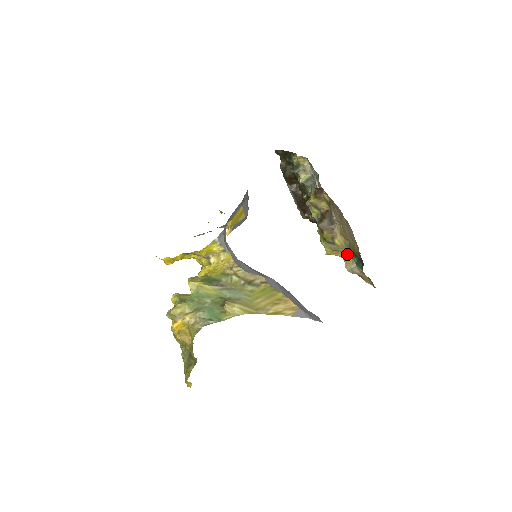
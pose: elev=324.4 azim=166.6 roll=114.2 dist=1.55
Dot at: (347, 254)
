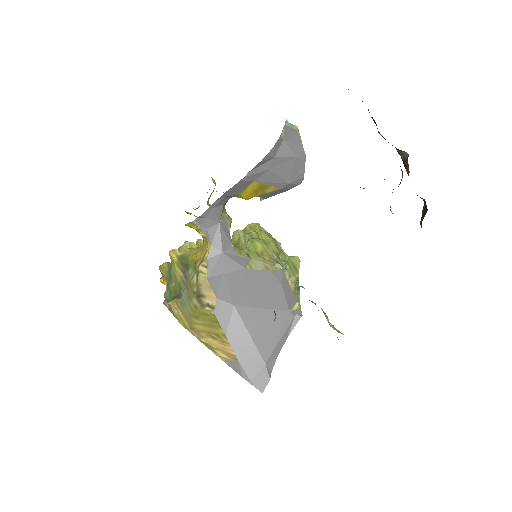
Dot at: occluded
